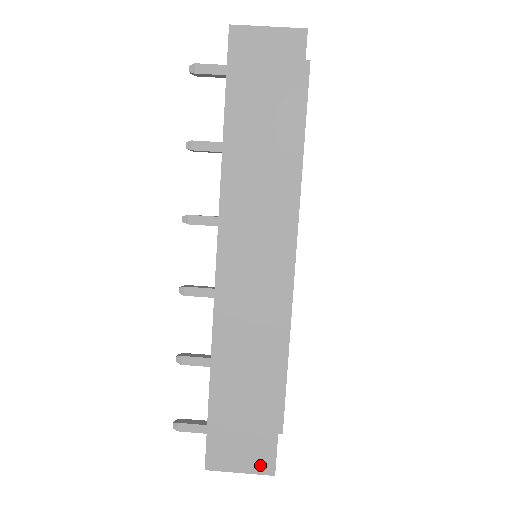
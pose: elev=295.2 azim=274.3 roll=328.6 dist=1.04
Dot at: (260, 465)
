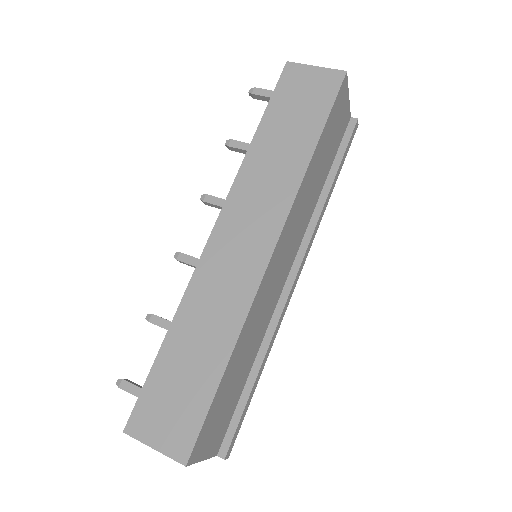
Dot at: (176, 447)
